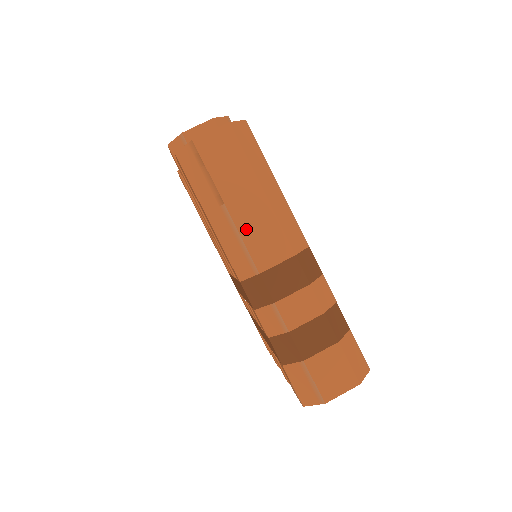
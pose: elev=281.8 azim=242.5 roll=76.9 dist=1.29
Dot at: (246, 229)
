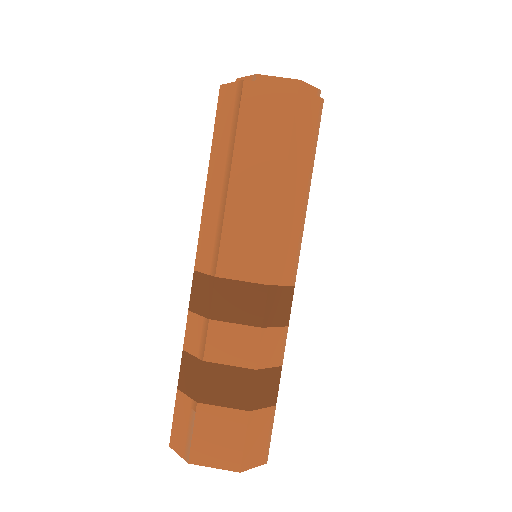
Dot at: (234, 218)
